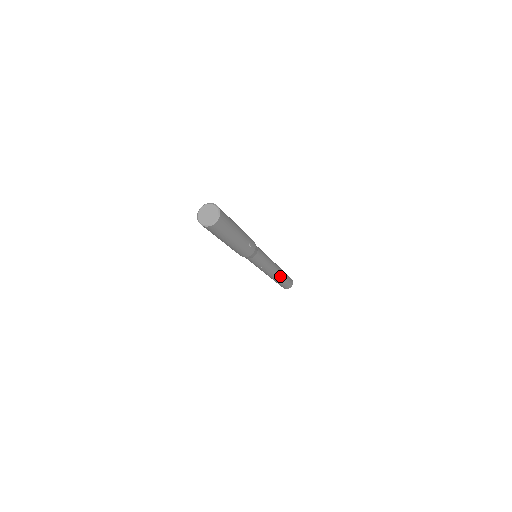
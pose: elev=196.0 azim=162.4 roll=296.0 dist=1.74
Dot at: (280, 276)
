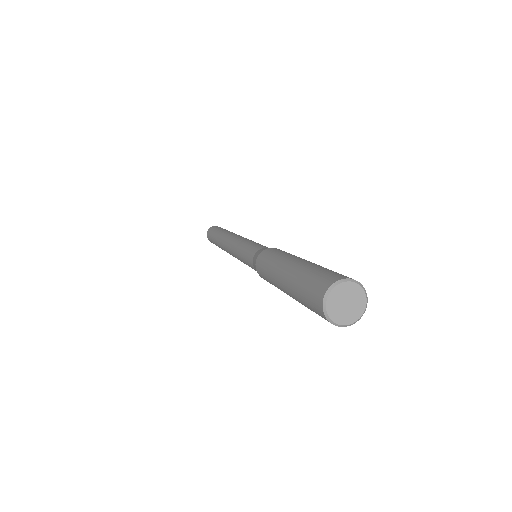
Dot at: occluded
